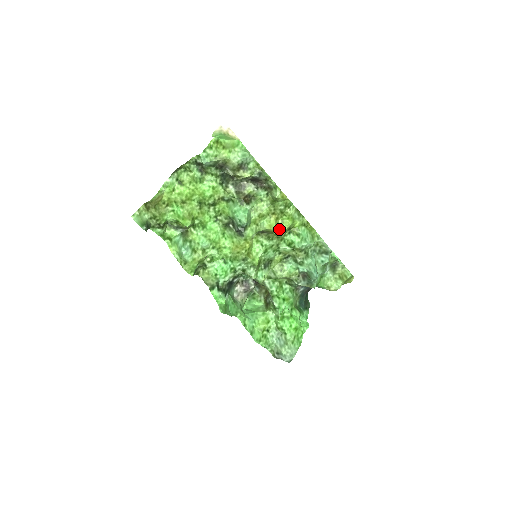
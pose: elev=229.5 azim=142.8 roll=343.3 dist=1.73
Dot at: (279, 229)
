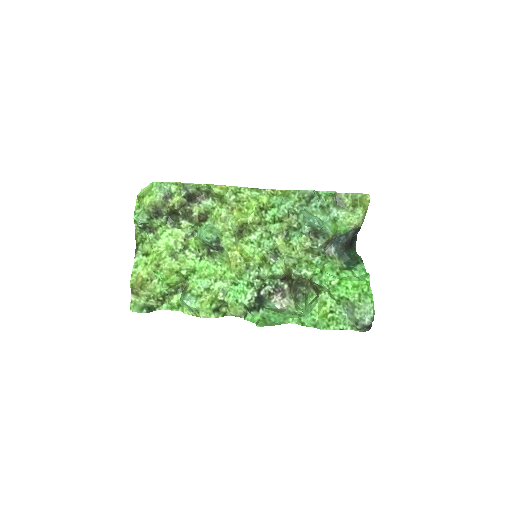
Dot at: (249, 216)
